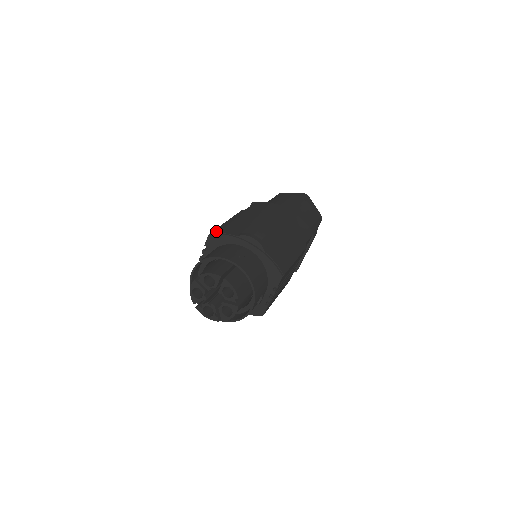
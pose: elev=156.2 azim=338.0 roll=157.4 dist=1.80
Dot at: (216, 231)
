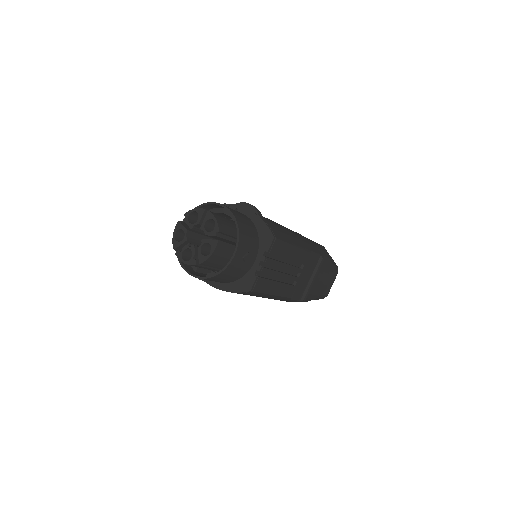
Dot at: occluded
